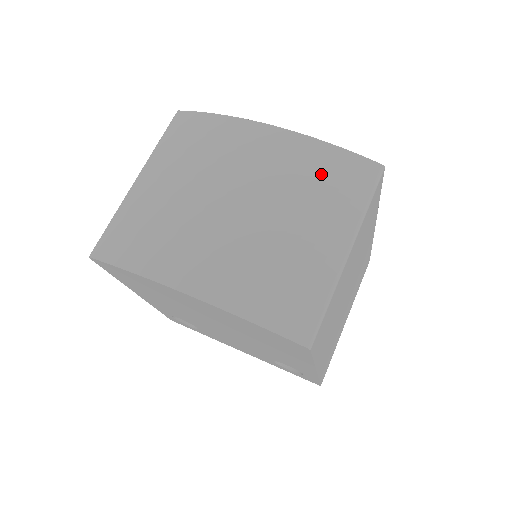
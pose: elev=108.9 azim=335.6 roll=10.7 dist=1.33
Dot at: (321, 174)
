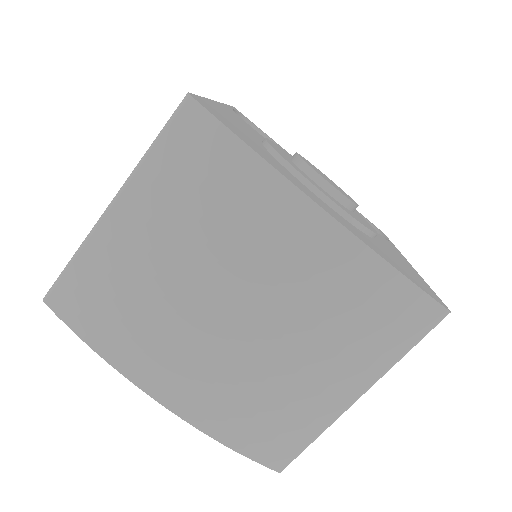
Dot at: (368, 311)
